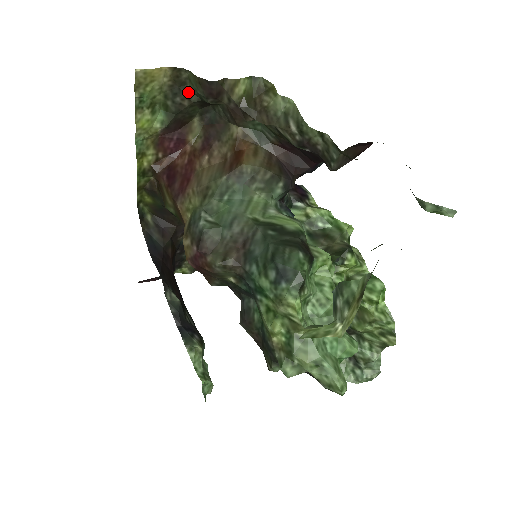
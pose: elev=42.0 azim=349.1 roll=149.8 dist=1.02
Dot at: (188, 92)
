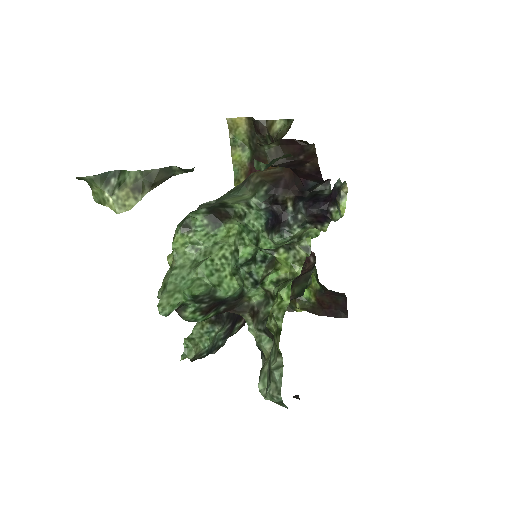
Dot at: occluded
